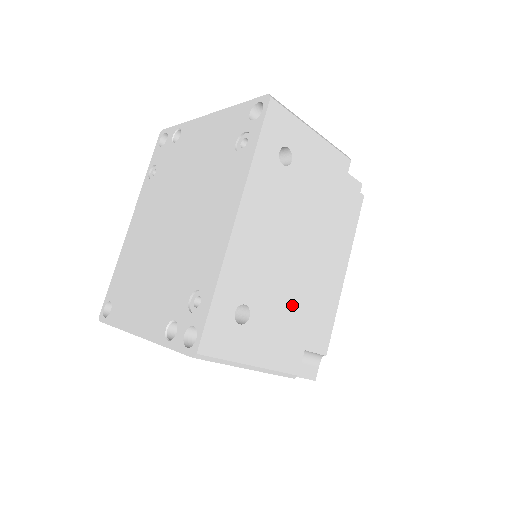
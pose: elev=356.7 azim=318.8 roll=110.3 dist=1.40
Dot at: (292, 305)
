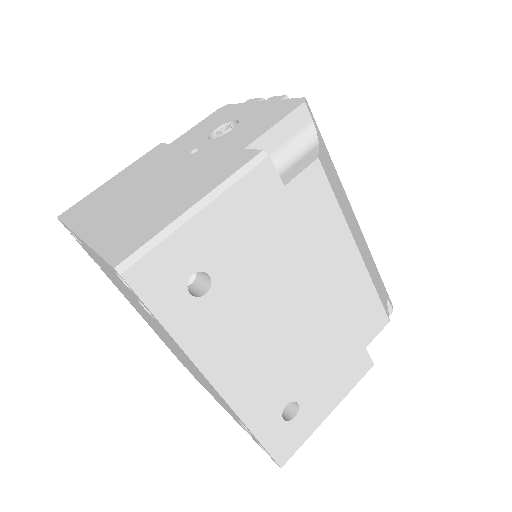
Dot at: (326, 346)
